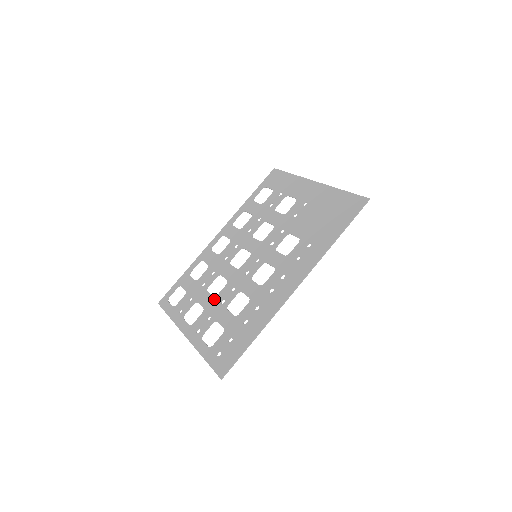
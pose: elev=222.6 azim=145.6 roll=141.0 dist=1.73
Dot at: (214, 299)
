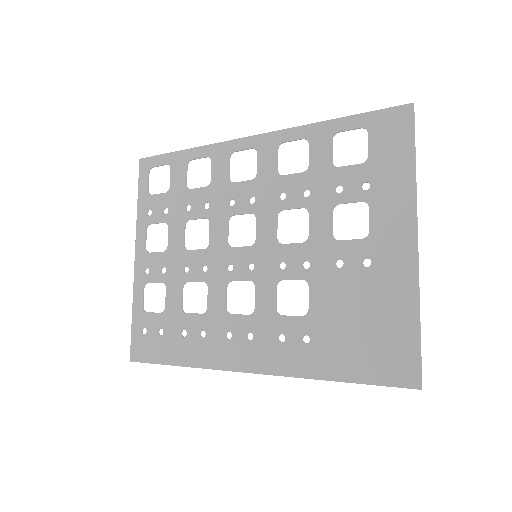
Dot at: (182, 251)
